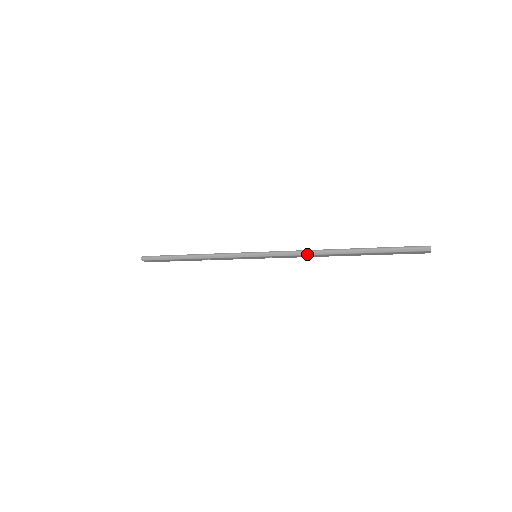
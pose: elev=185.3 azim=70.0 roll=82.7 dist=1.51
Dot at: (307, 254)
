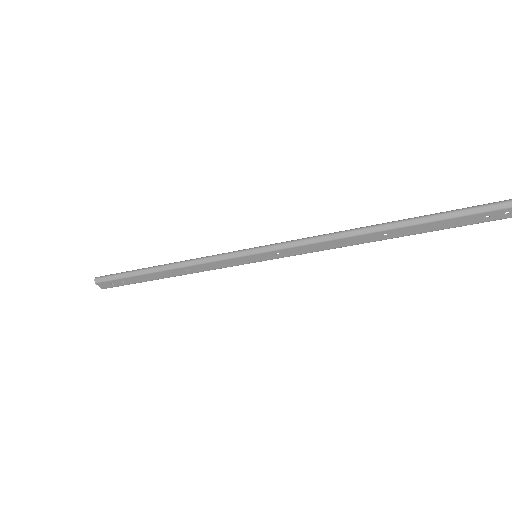
Dot at: (332, 238)
